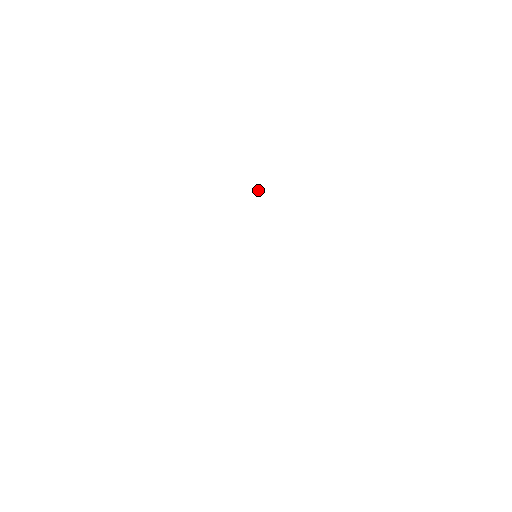
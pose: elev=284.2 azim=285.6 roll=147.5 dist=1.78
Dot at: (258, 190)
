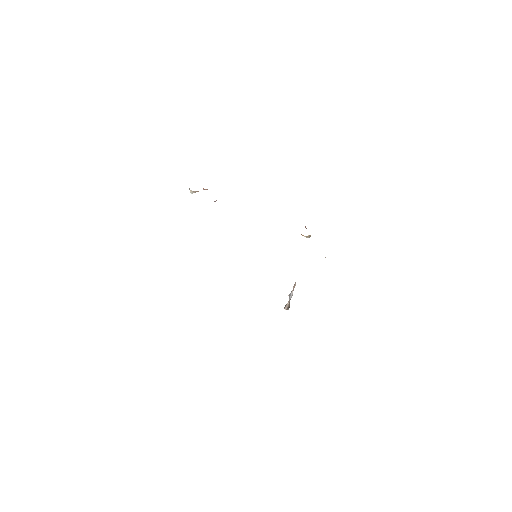
Dot at: occluded
